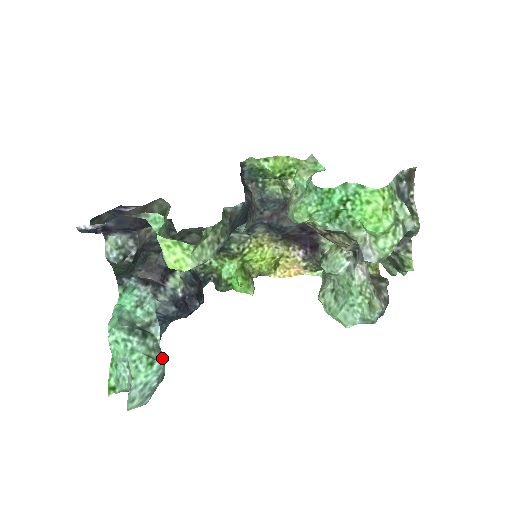
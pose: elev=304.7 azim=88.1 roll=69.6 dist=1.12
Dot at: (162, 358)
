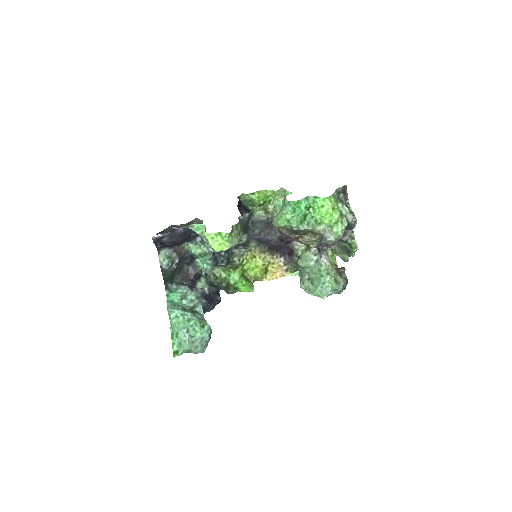
Dot at: (208, 324)
